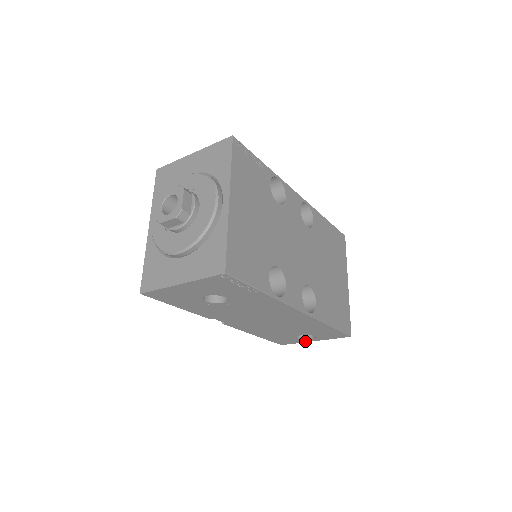
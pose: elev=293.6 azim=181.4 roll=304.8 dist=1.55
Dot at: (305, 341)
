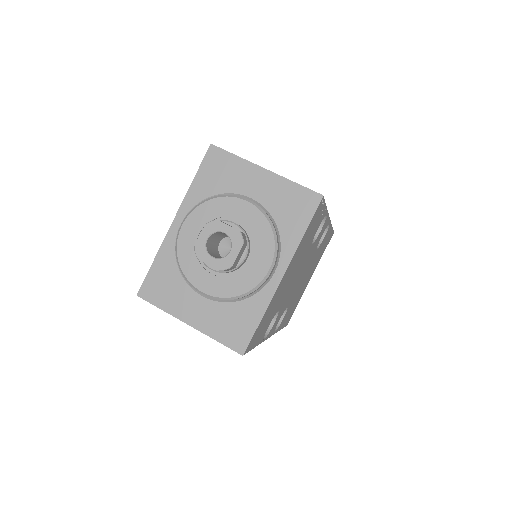
Dot at: occluded
